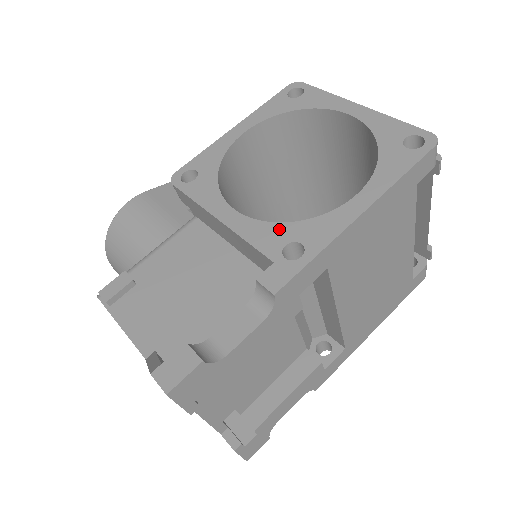
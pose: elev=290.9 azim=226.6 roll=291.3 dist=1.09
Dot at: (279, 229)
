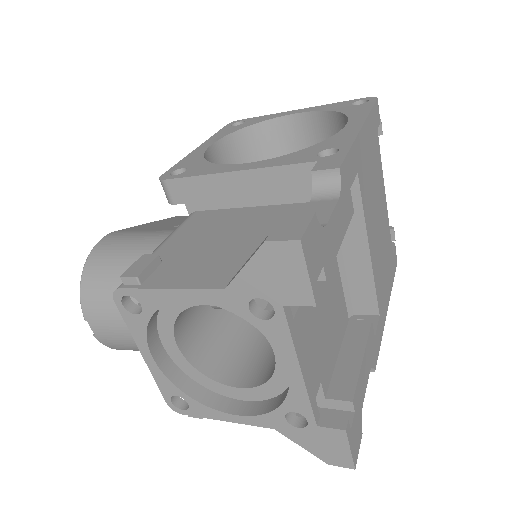
Dot at: (301, 152)
